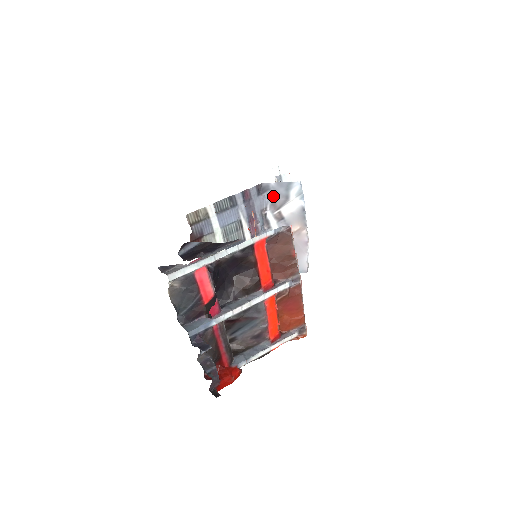
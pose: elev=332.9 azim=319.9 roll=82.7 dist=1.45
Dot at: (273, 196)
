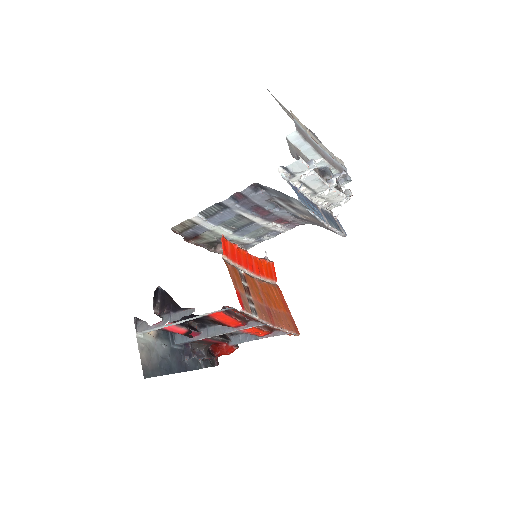
Dot at: (275, 194)
